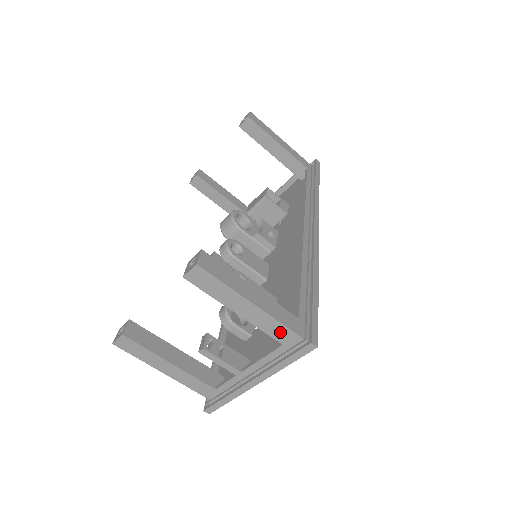
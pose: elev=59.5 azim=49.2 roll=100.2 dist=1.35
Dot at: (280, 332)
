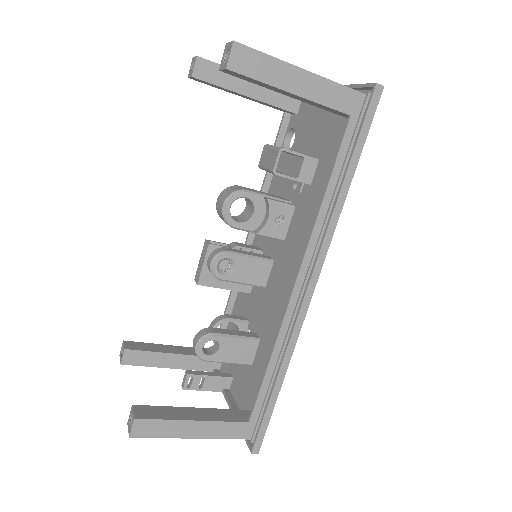
Dot at: occluded
